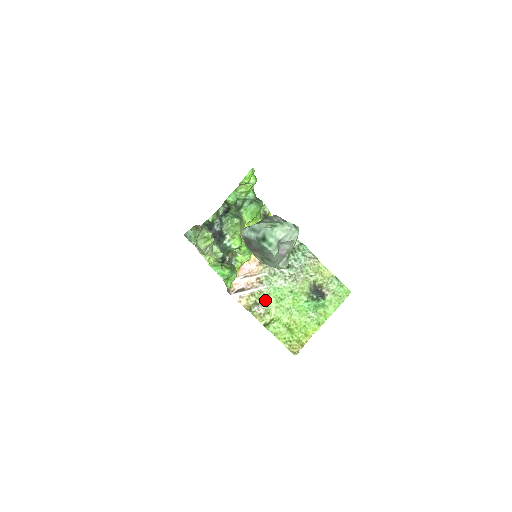
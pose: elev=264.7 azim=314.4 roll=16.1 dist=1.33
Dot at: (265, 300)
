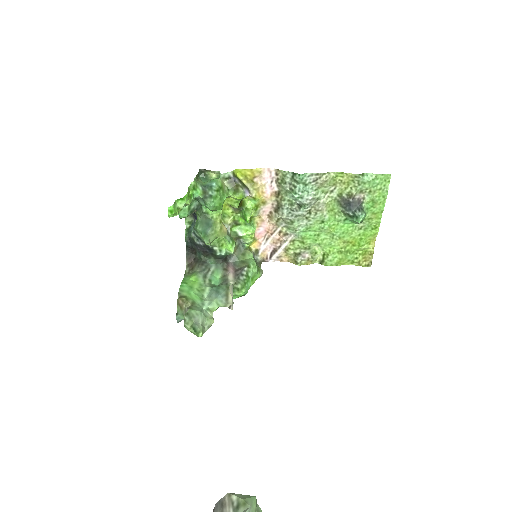
Dot at: (303, 246)
